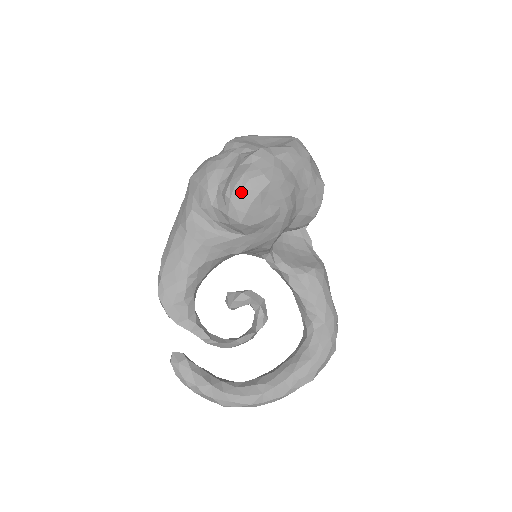
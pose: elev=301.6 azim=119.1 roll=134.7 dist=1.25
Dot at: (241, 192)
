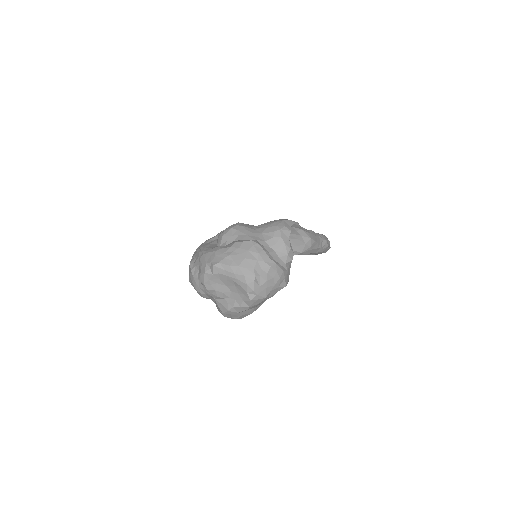
Dot at: occluded
